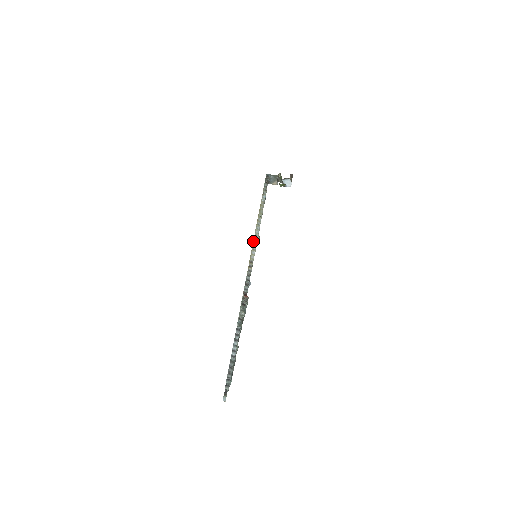
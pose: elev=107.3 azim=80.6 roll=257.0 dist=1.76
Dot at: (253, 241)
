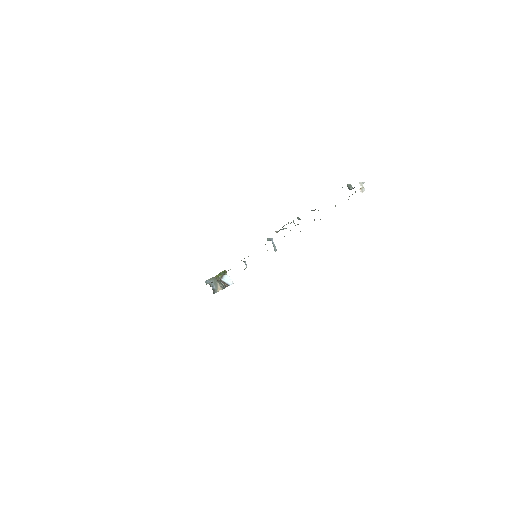
Dot at: occluded
